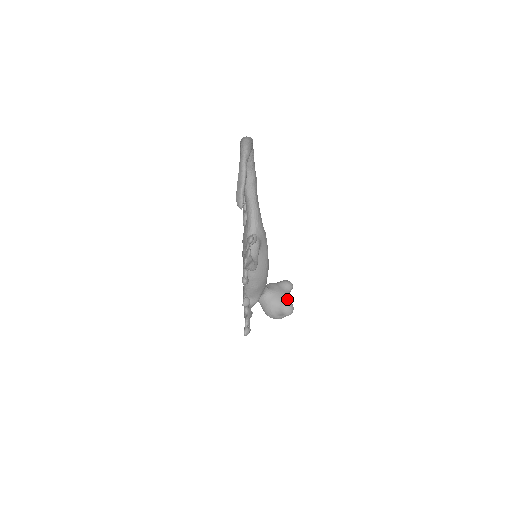
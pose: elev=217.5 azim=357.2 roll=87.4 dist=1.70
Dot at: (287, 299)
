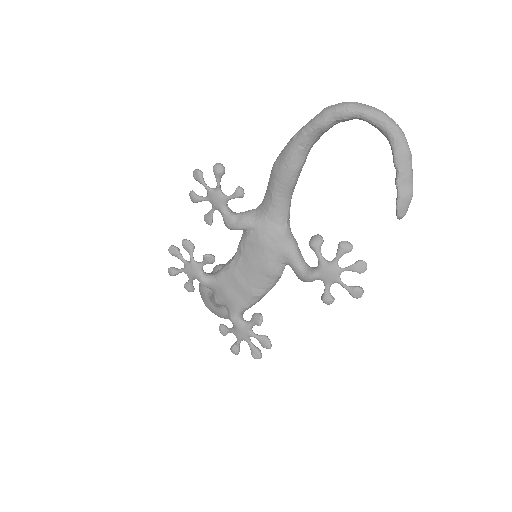
Dot at: occluded
